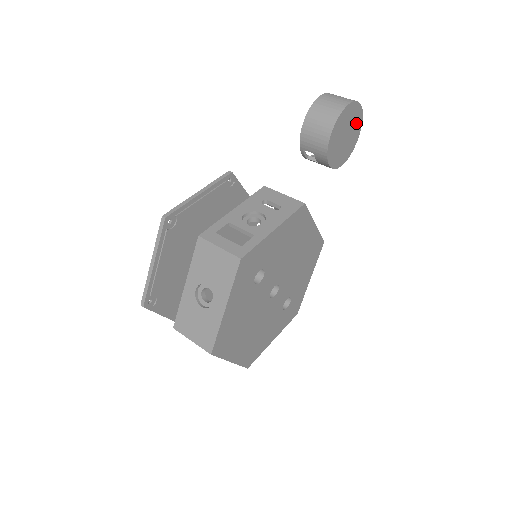
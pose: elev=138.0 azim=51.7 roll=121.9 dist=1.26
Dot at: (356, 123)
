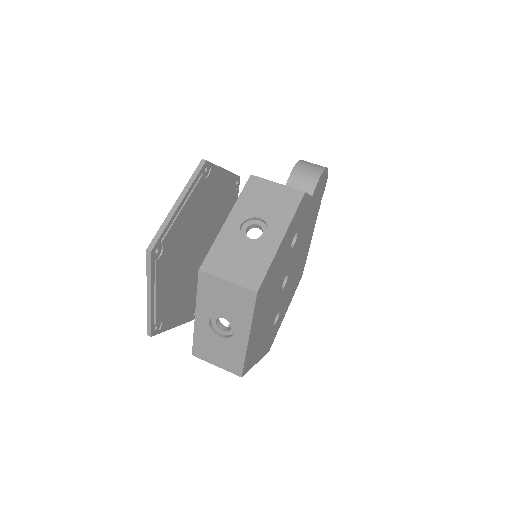
Dot at: (321, 194)
